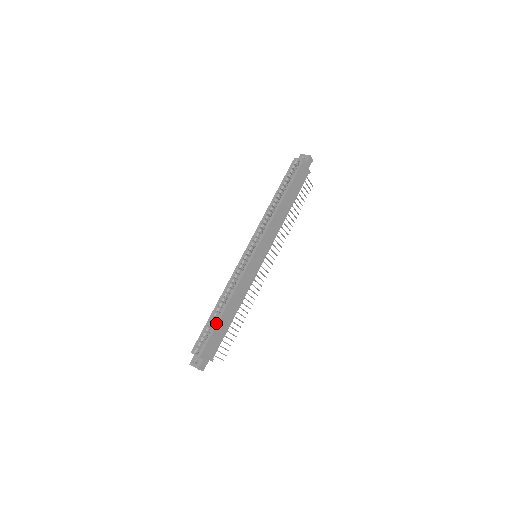
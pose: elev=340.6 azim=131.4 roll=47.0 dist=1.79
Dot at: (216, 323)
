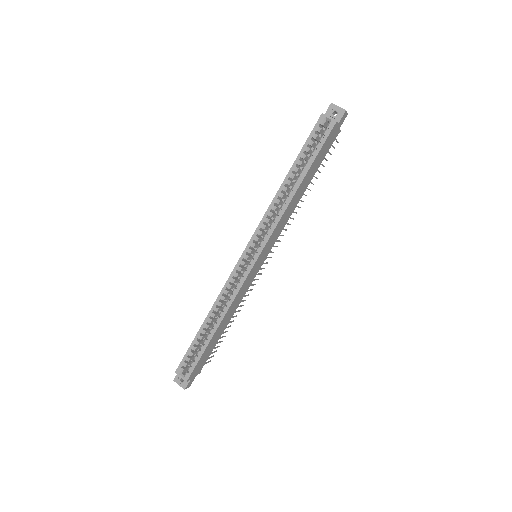
Dot at: (206, 345)
